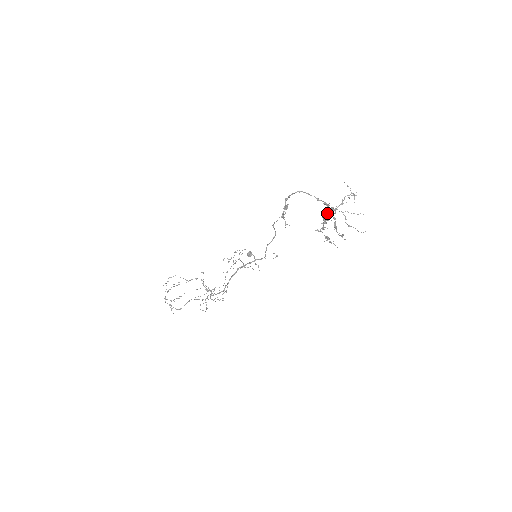
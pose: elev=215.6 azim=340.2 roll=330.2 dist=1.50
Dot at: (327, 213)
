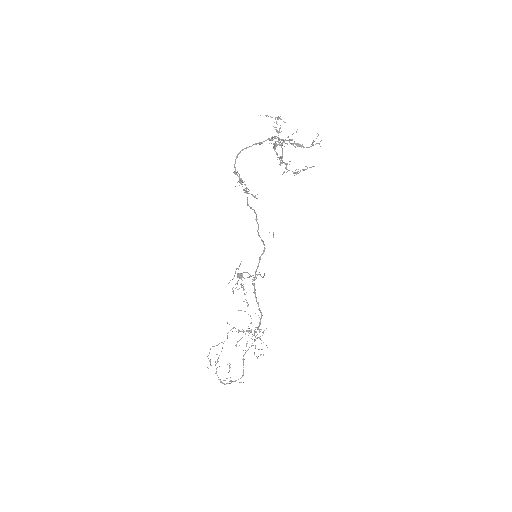
Dot at: occluded
